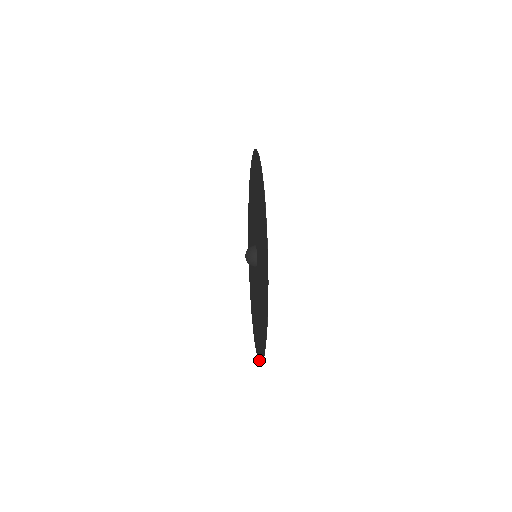
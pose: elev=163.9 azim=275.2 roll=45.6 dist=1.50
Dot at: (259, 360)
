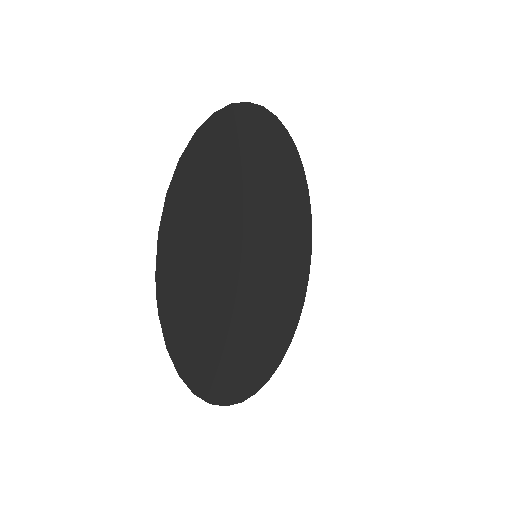
Dot at: (282, 356)
